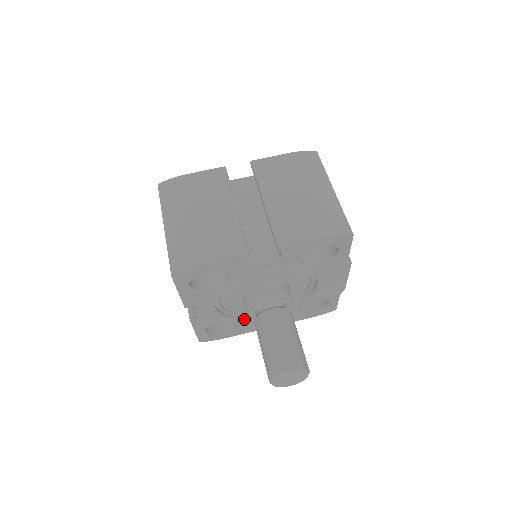
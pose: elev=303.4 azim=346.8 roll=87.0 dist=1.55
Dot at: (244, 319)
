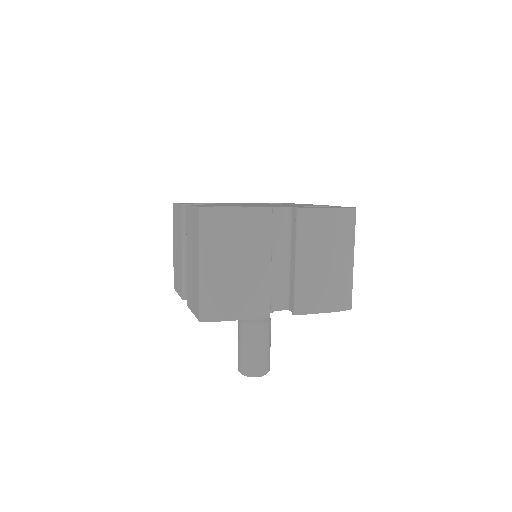
Dot at: occluded
